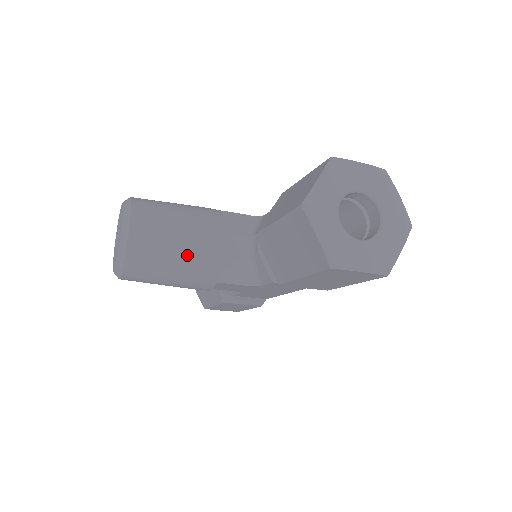
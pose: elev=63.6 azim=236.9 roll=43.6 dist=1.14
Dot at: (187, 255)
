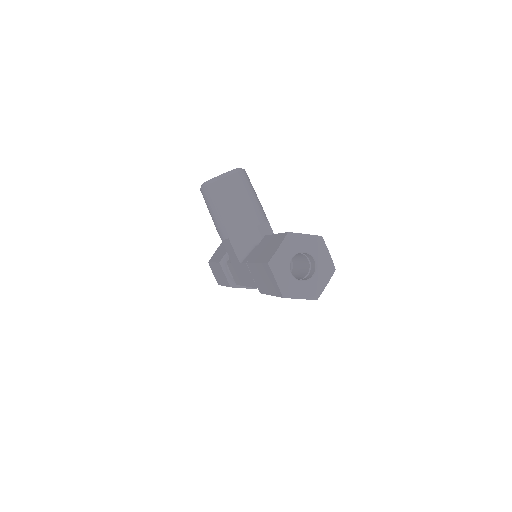
Dot at: (233, 212)
